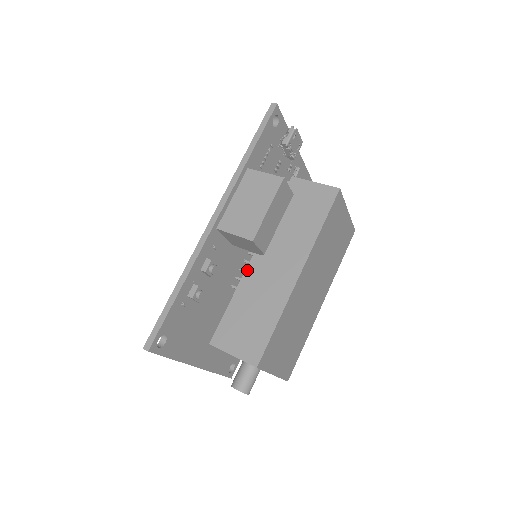
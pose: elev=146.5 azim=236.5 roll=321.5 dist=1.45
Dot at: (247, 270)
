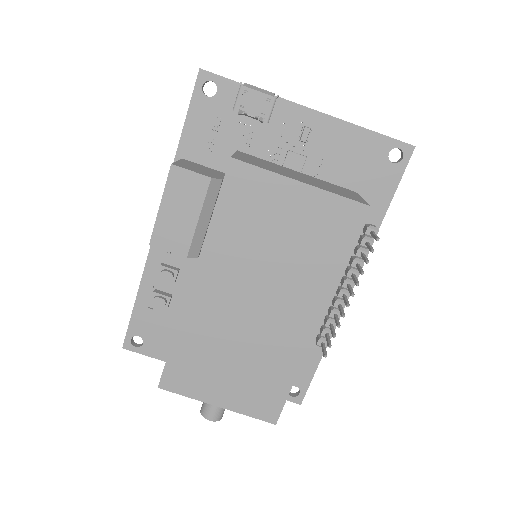
Dot at: occluded
